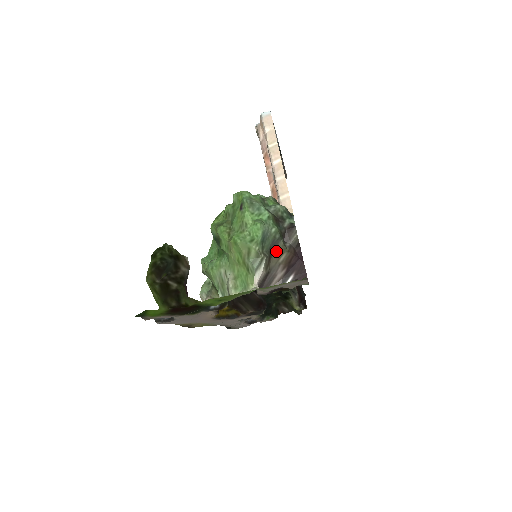
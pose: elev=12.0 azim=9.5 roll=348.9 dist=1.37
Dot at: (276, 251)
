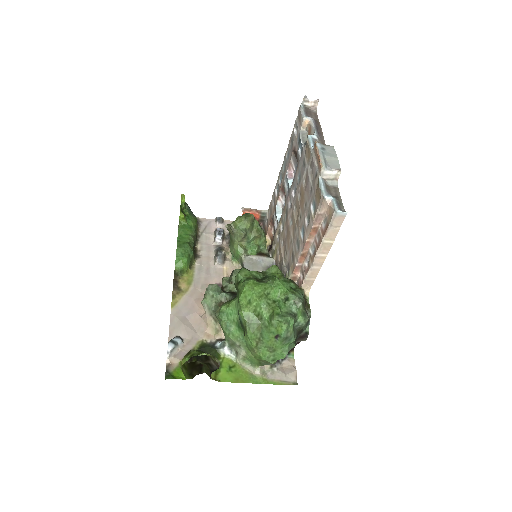
Dot at: occluded
